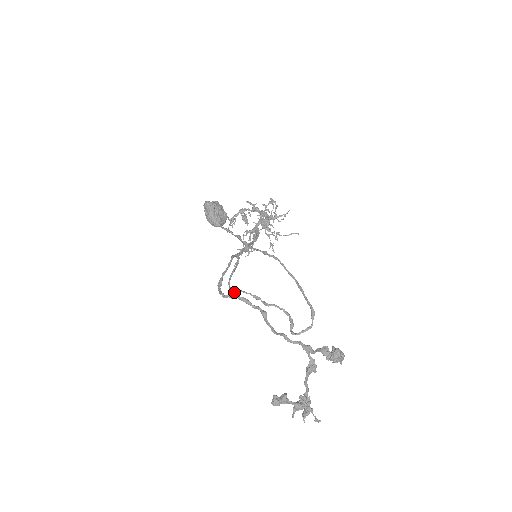
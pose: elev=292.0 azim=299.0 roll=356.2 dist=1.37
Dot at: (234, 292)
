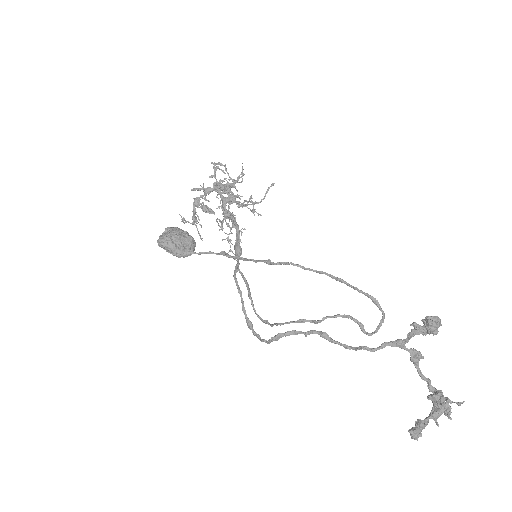
Dot at: (272, 326)
